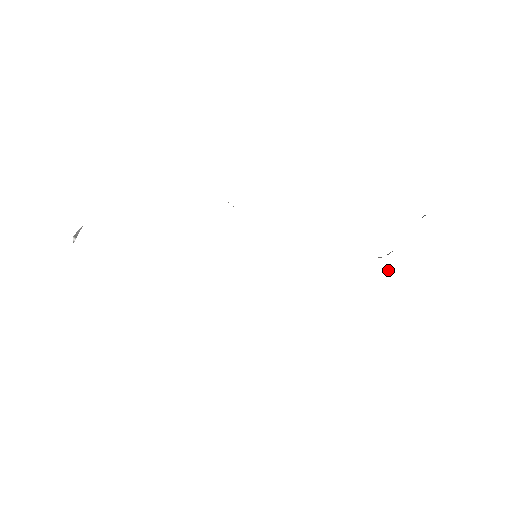
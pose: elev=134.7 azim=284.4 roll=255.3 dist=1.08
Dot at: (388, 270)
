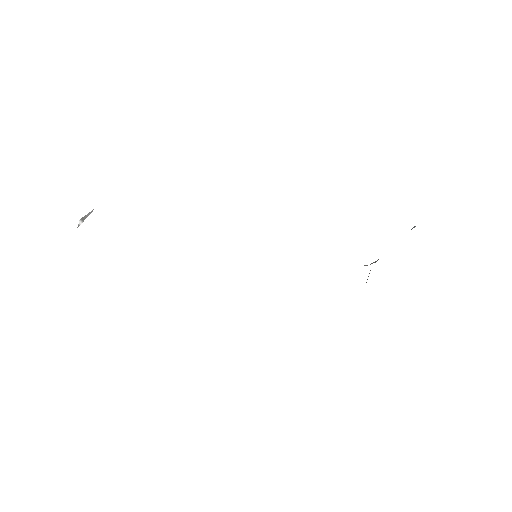
Dot at: (367, 279)
